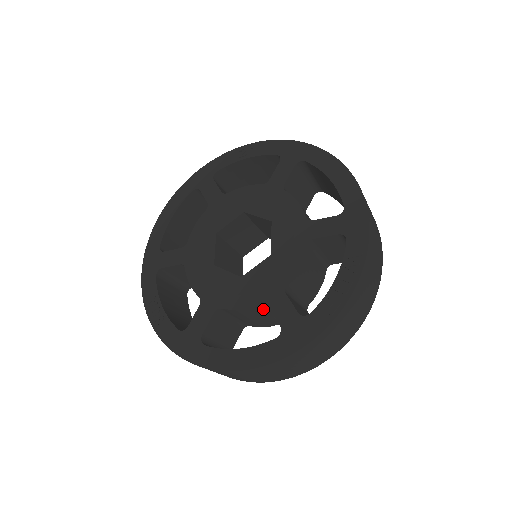
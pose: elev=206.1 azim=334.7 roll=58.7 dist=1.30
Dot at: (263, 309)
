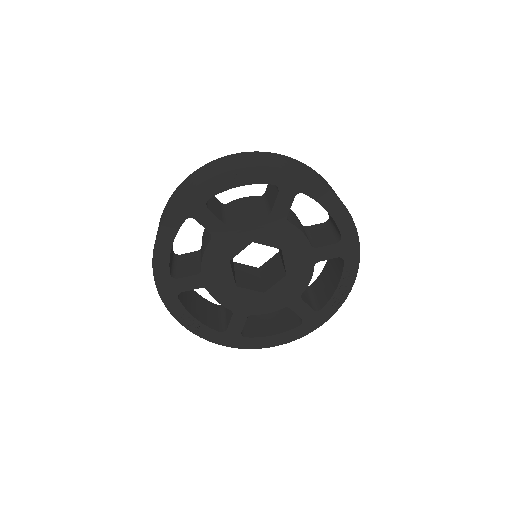
Dot at: occluded
